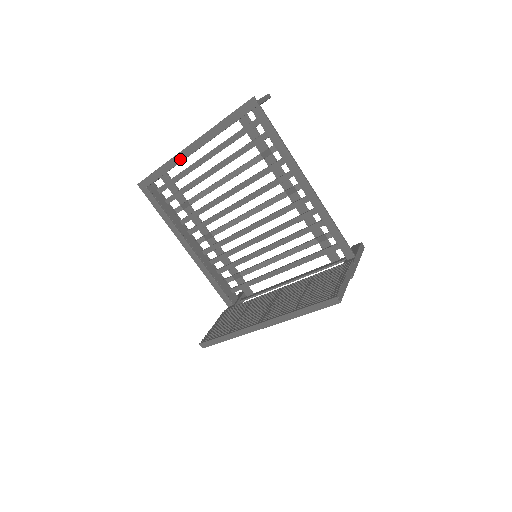
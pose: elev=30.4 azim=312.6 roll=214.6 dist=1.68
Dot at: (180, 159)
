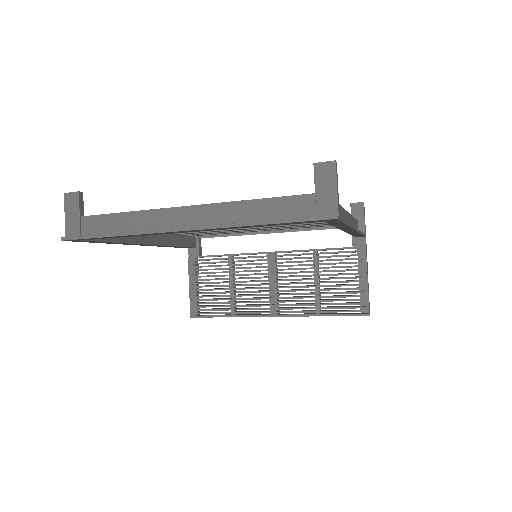
Dot at: occluded
